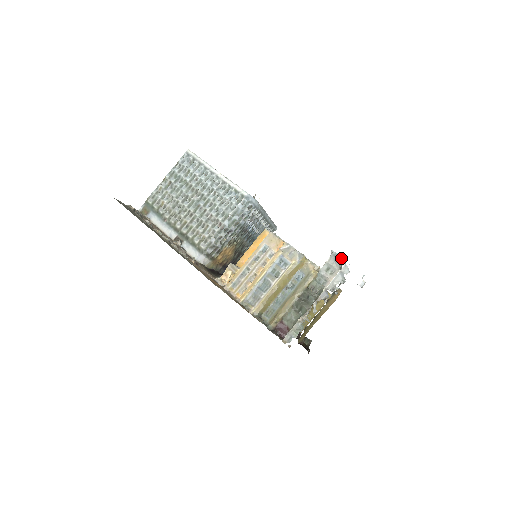
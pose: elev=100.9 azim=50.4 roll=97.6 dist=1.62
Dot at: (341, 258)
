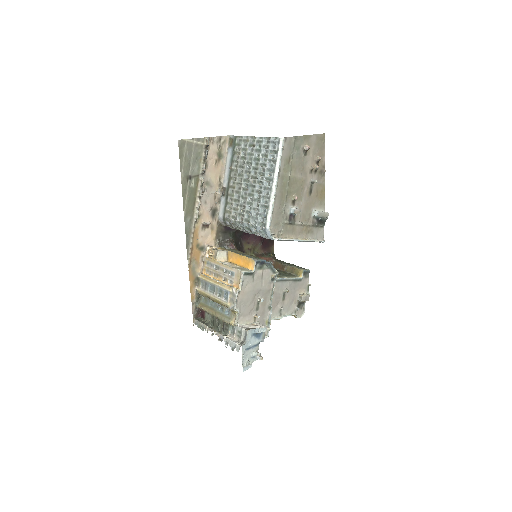
Dot at: (245, 341)
